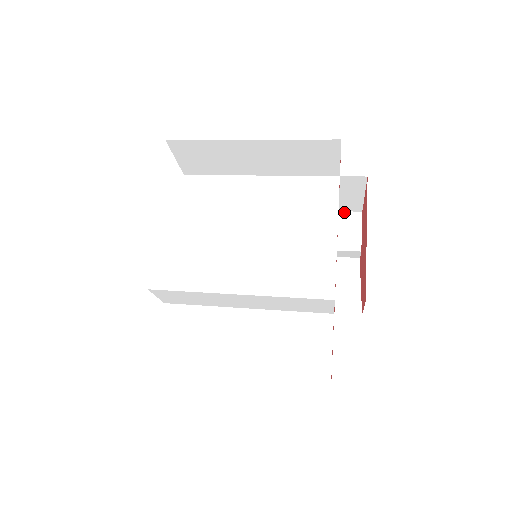
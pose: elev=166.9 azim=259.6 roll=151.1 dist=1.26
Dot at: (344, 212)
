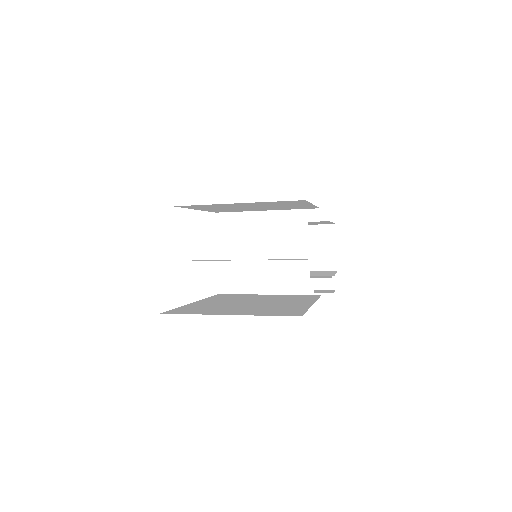
Dot at: (324, 271)
